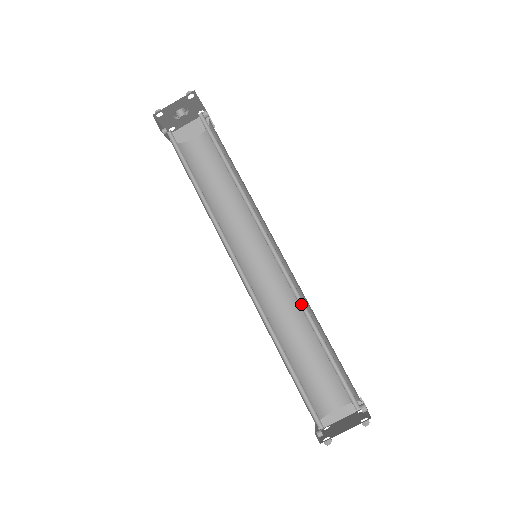
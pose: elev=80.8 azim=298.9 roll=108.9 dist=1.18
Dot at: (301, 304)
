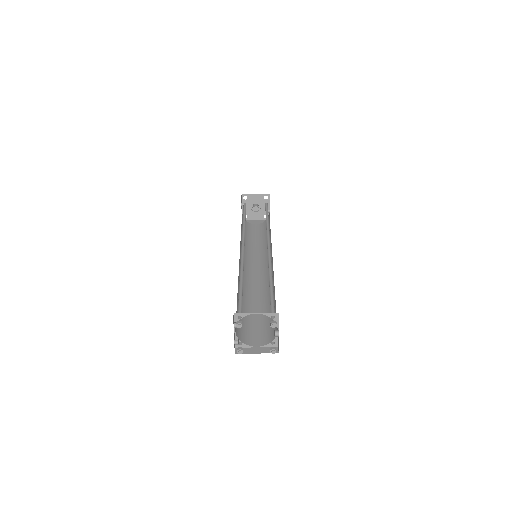
Dot at: (270, 269)
